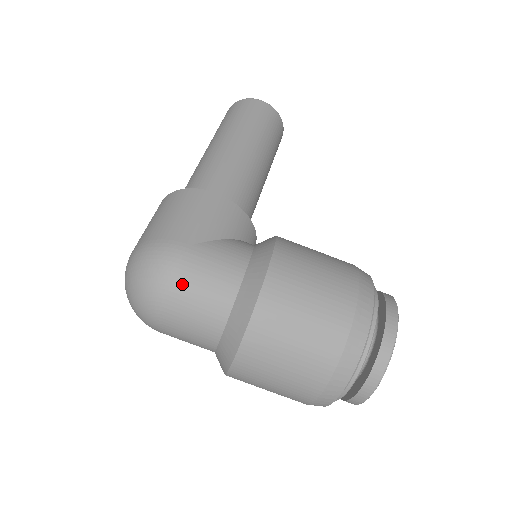
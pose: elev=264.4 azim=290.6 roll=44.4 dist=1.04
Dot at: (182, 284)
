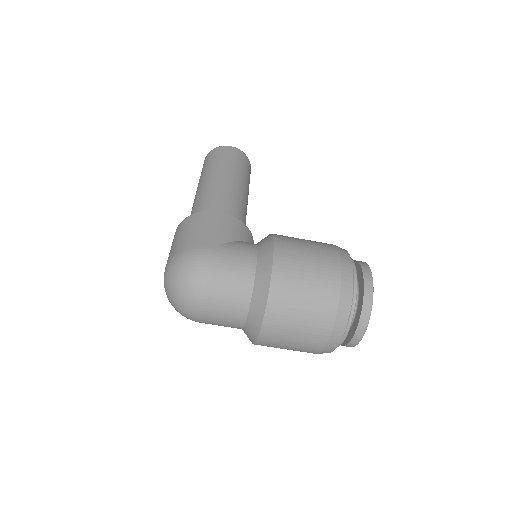
Dot at: (214, 275)
